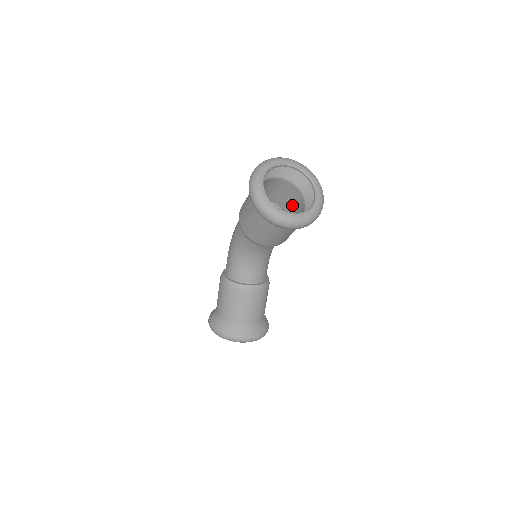
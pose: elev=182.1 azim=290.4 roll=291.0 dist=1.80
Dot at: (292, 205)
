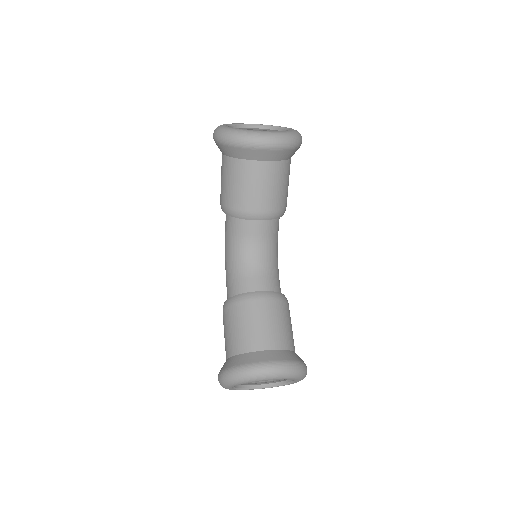
Dot at: occluded
